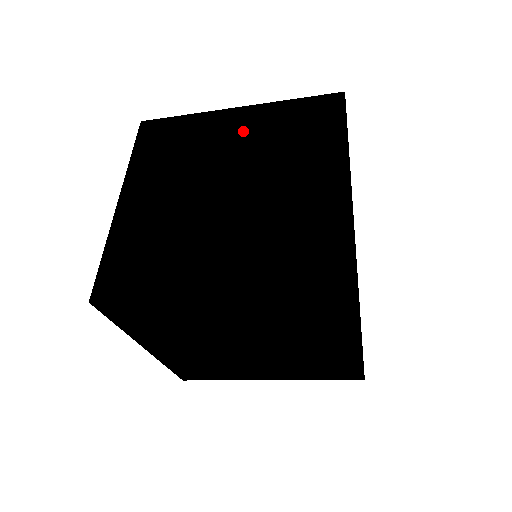
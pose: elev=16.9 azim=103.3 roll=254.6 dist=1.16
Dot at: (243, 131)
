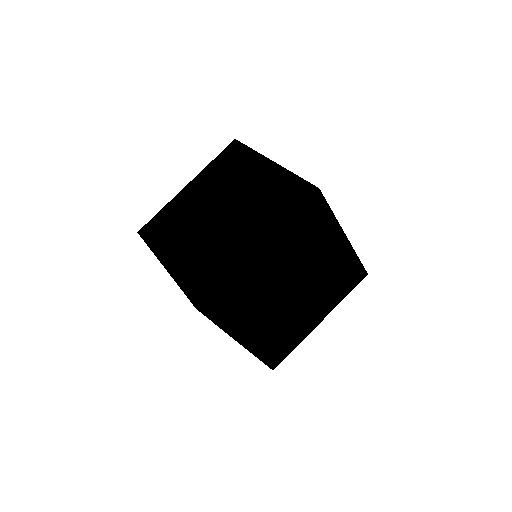
Dot at: (257, 180)
